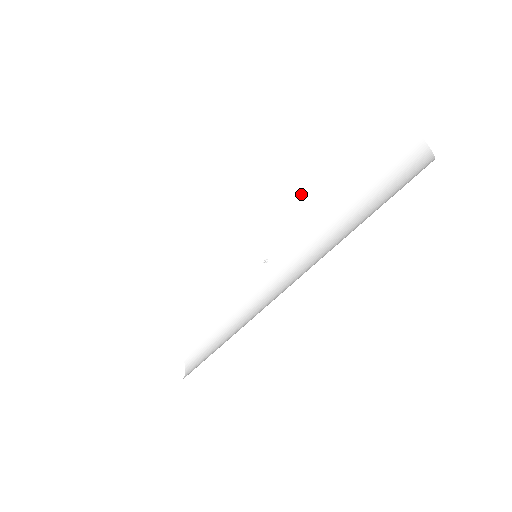
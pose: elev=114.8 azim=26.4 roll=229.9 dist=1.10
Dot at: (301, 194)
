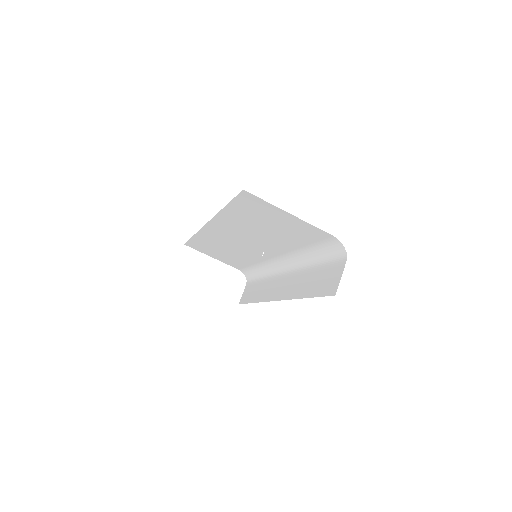
Dot at: (265, 237)
